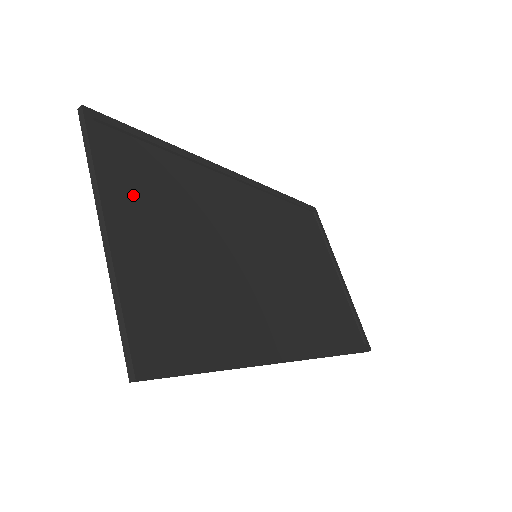
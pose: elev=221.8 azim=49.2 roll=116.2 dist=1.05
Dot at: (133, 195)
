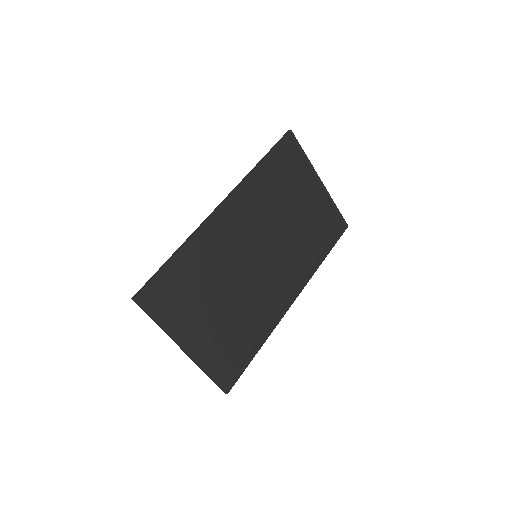
Dot at: (183, 315)
